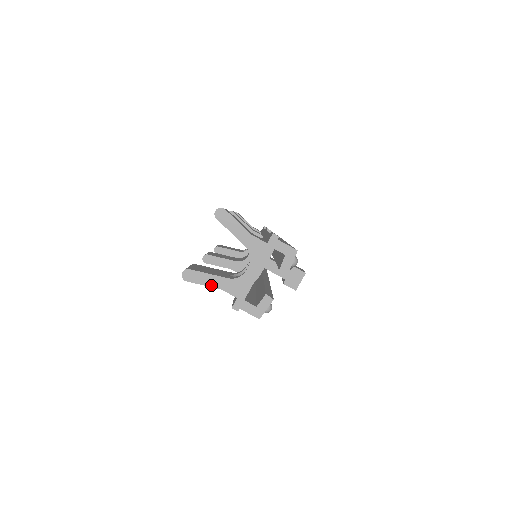
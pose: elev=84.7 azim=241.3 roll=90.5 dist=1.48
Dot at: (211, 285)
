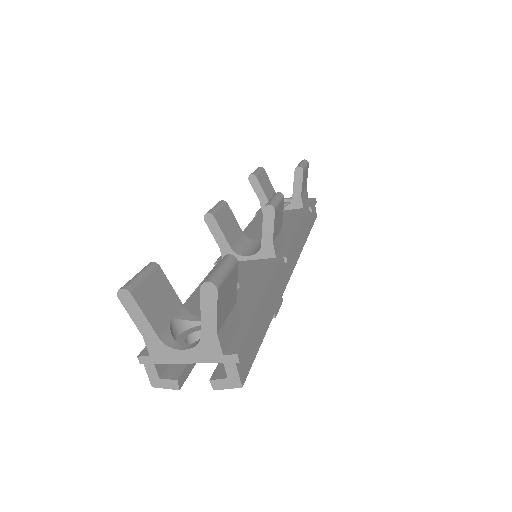
Dot at: (137, 325)
